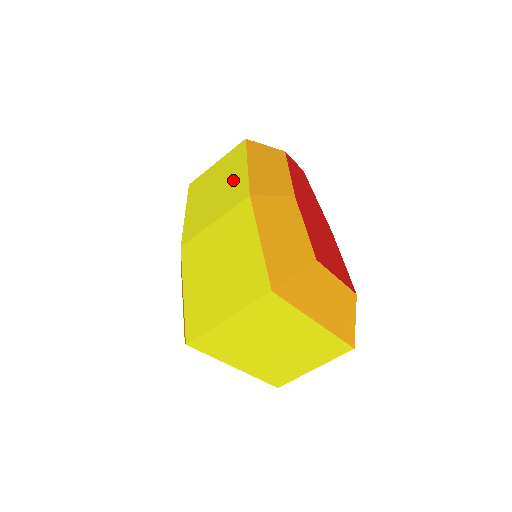
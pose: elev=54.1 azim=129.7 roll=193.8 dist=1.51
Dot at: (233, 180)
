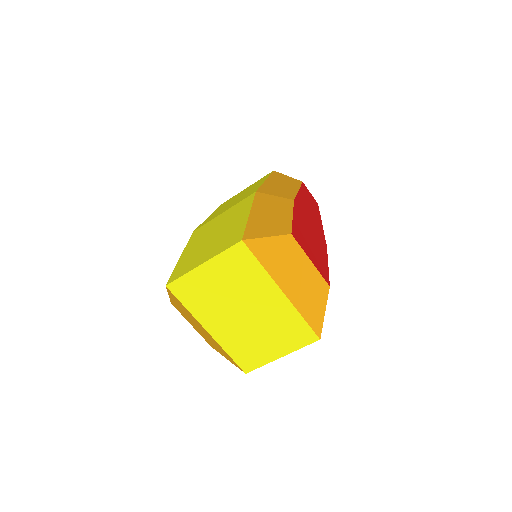
Dot at: occluded
